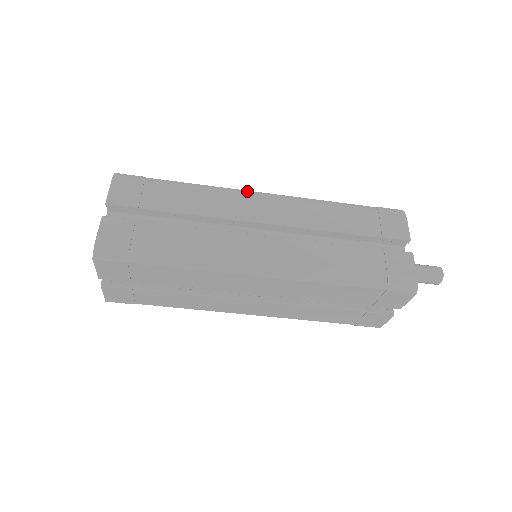
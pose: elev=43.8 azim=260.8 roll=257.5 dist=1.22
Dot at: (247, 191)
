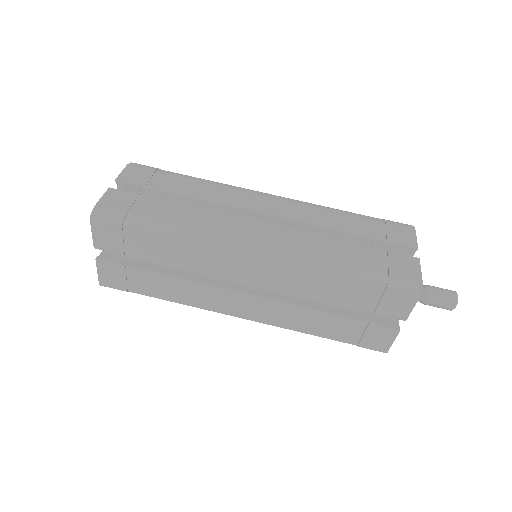
Dot at: (253, 190)
